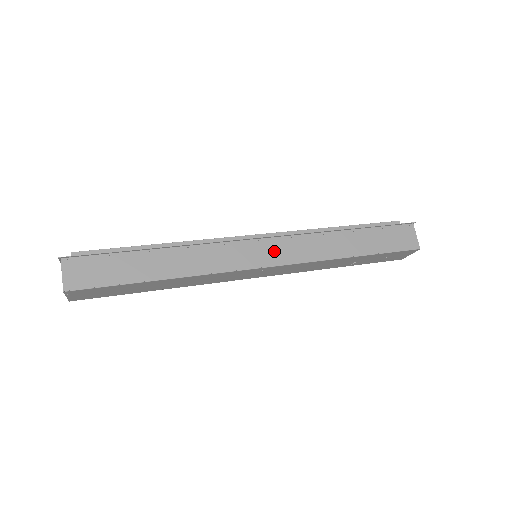
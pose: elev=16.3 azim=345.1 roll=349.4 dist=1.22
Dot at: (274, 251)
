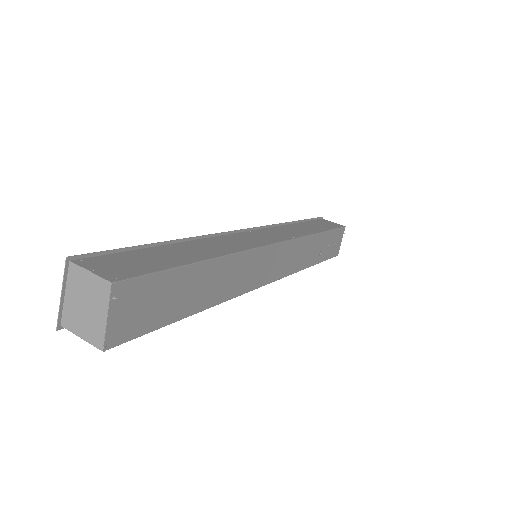
Dot at: (270, 235)
